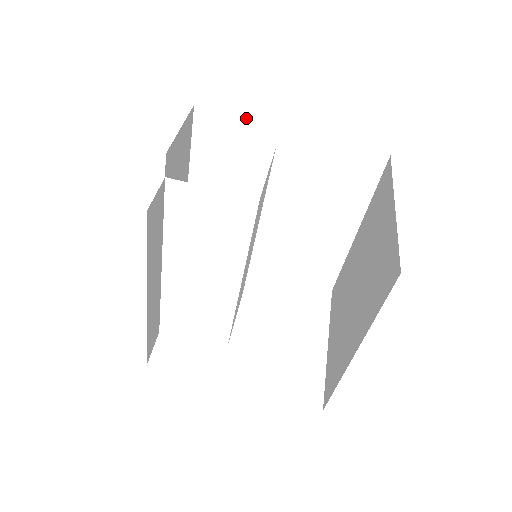
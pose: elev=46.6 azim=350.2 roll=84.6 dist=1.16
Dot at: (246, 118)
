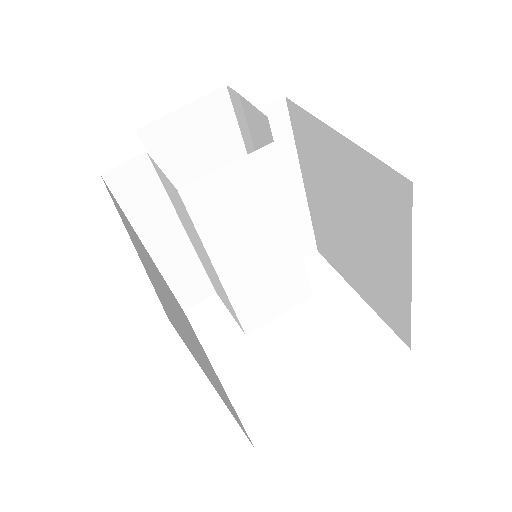
Dot at: occluded
